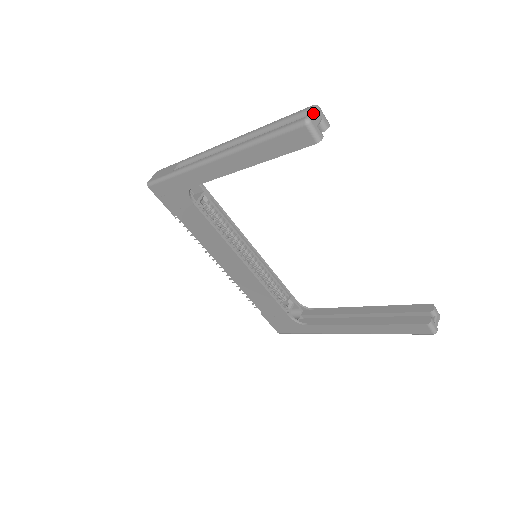
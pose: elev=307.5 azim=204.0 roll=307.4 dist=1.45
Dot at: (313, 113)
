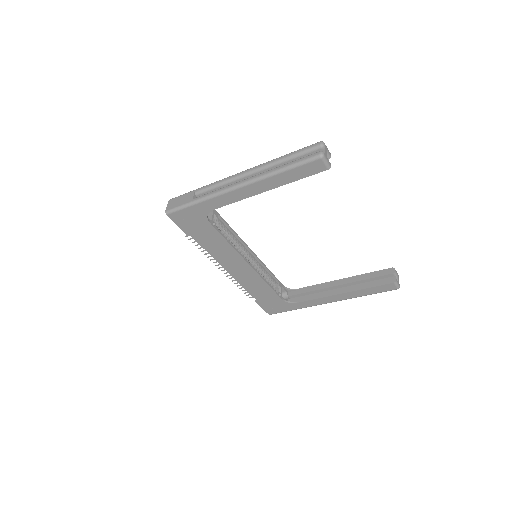
Dot at: (322, 148)
